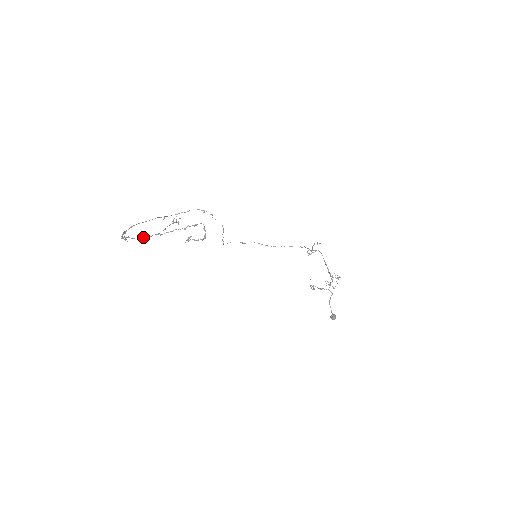
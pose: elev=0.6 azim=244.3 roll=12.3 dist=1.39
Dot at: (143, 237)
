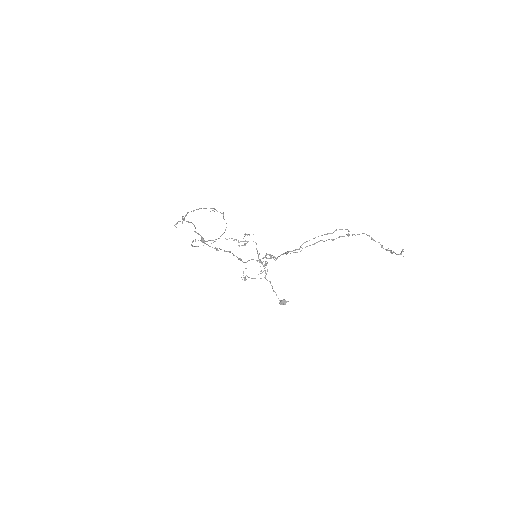
Dot at: (282, 254)
